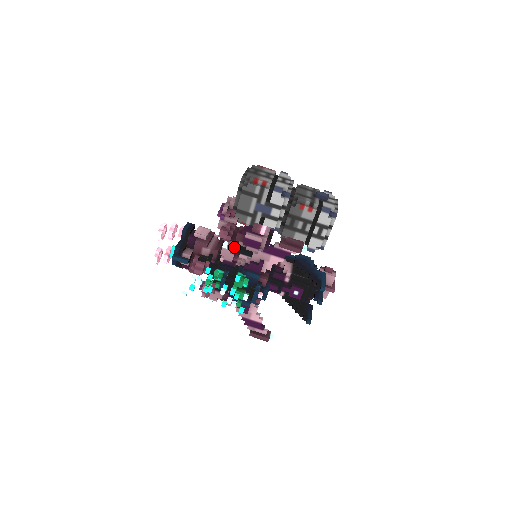
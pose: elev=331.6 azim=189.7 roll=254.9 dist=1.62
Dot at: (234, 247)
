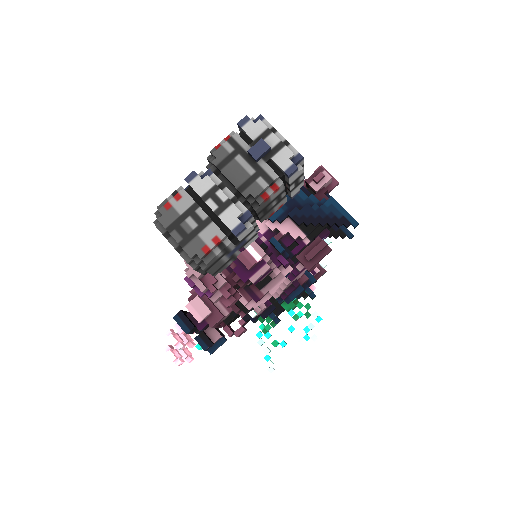
Dot at: occluded
